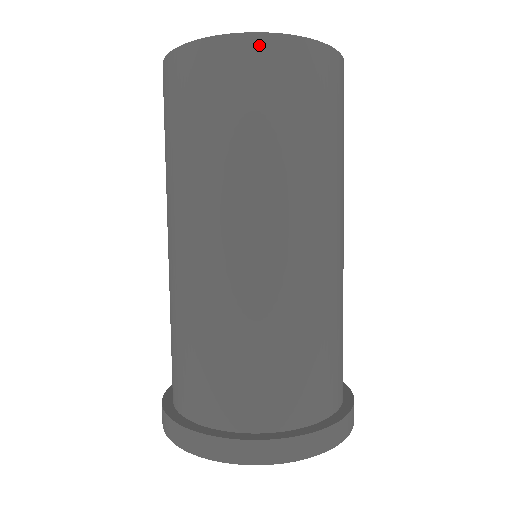
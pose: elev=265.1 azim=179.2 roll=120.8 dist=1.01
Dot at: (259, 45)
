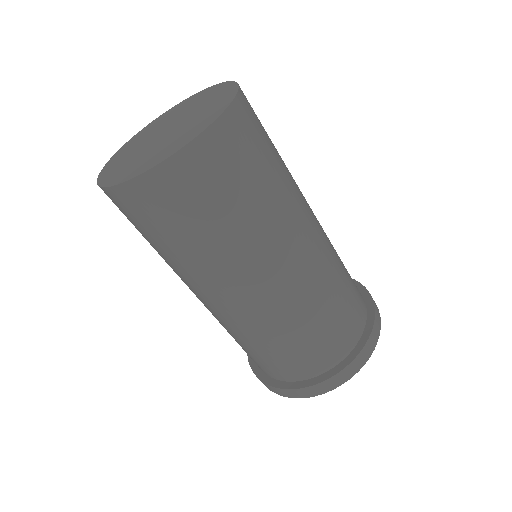
Dot at: (131, 191)
